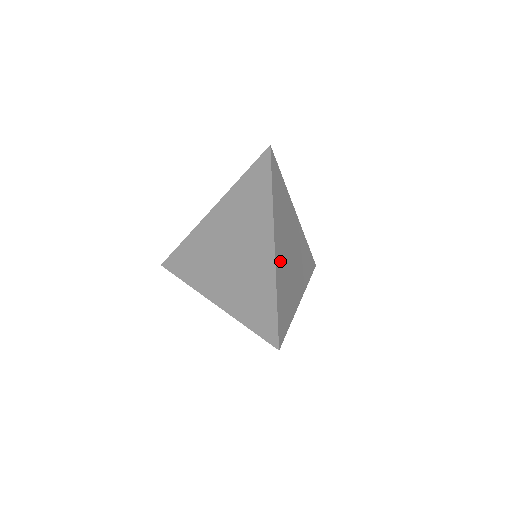
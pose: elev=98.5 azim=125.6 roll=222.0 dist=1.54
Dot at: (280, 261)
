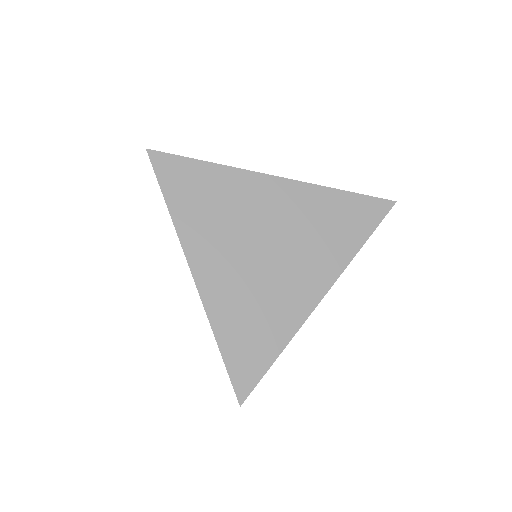
Dot at: (220, 286)
